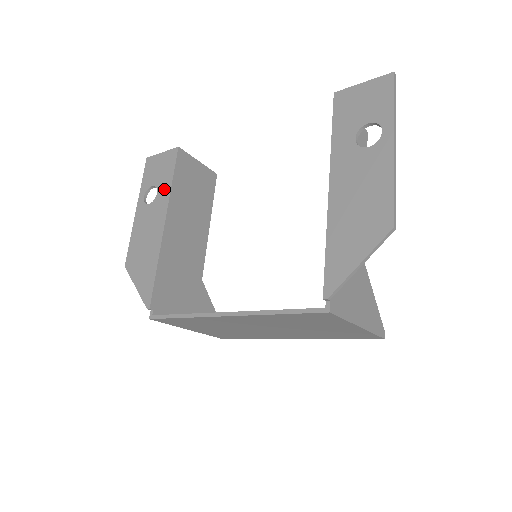
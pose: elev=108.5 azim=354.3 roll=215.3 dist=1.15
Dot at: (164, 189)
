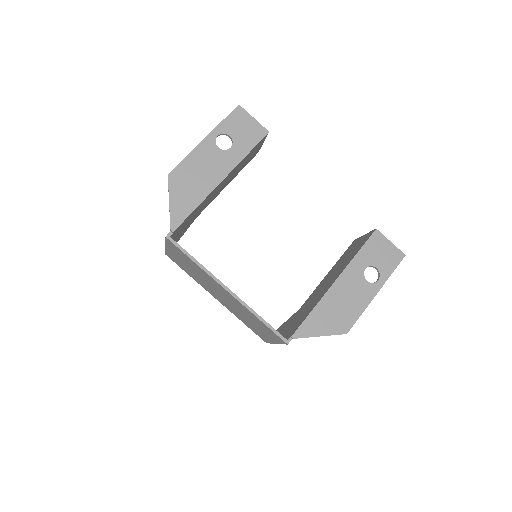
Dot at: (238, 152)
